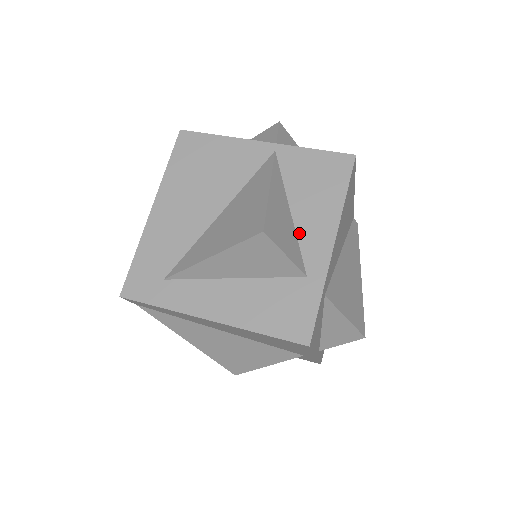
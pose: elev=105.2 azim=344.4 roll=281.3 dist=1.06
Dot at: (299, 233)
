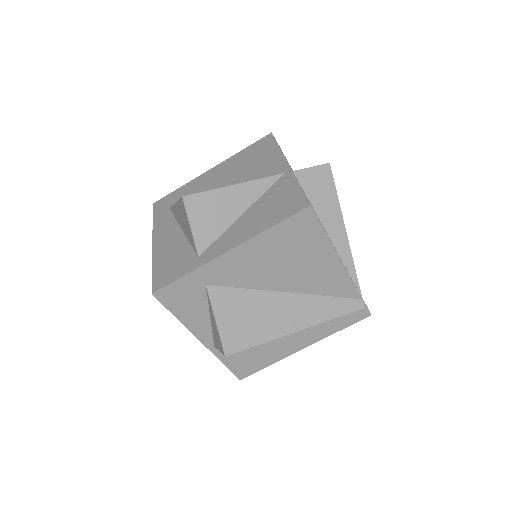
Dot at: (228, 230)
